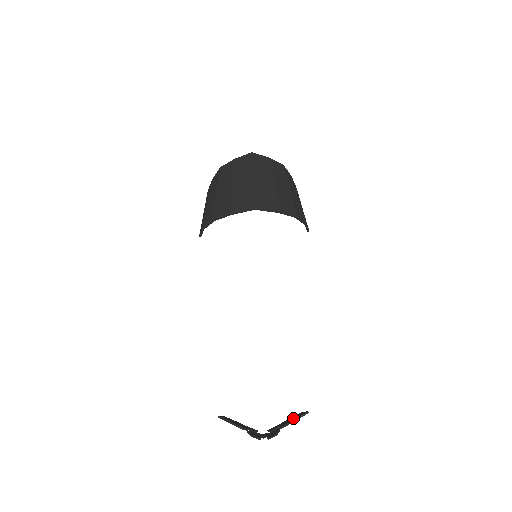
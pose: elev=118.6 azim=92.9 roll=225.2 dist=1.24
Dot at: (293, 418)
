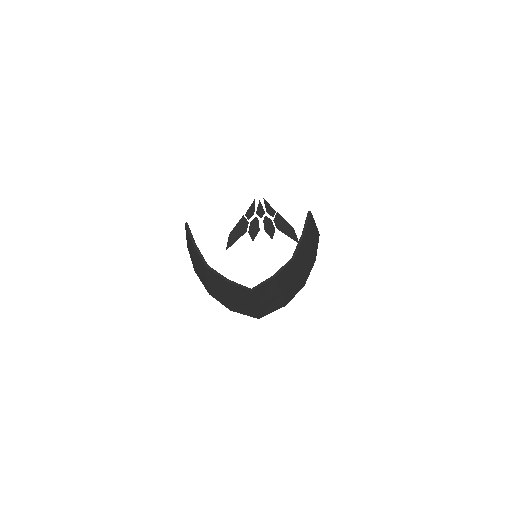
Dot at: (286, 230)
